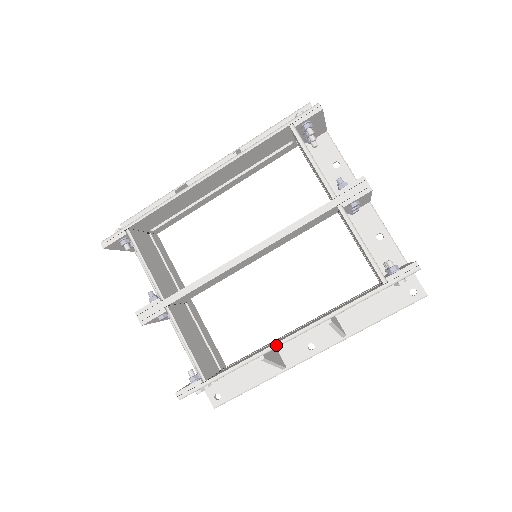
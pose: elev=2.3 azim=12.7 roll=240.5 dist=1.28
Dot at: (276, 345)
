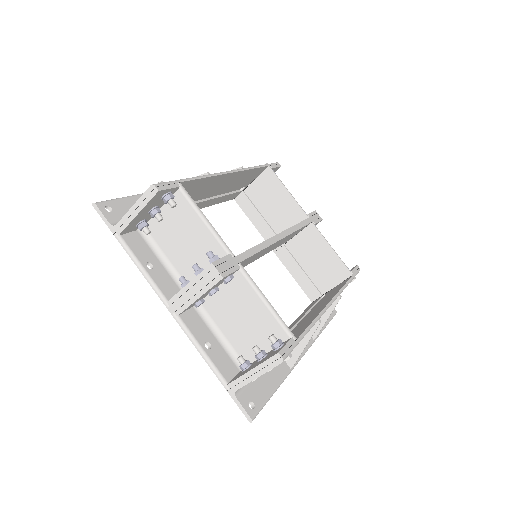
Dot at: (326, 309)
